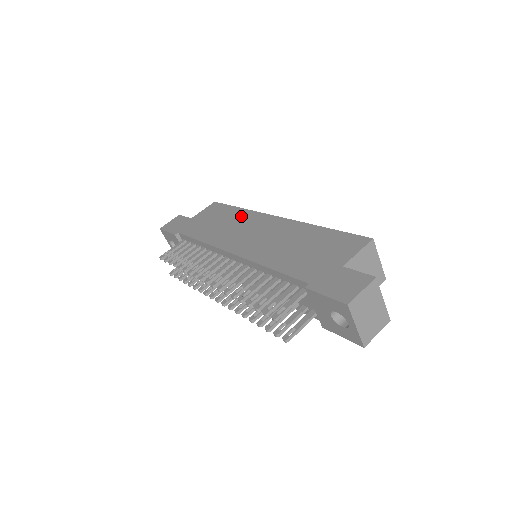
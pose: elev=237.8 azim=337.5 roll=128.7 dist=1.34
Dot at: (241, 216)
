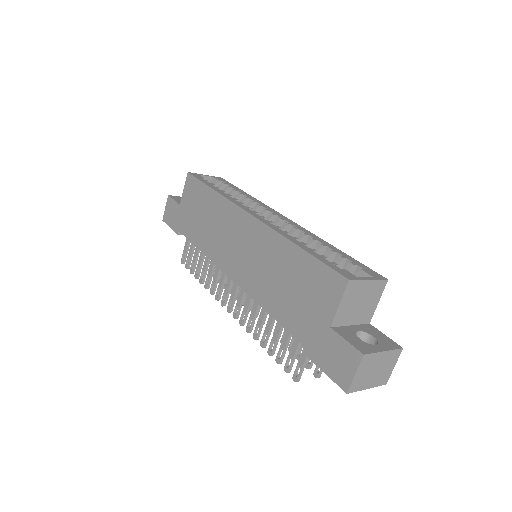
Dot at: (219, 208)
